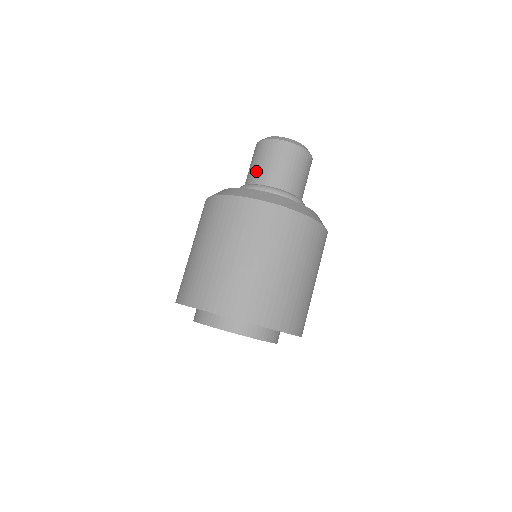
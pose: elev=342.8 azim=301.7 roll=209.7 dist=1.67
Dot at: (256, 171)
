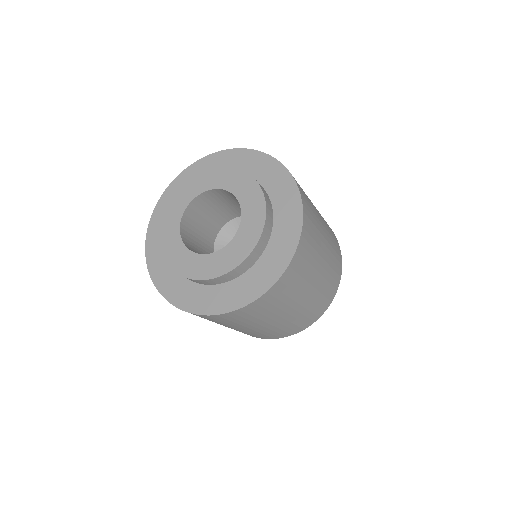
Dot at: occluded
